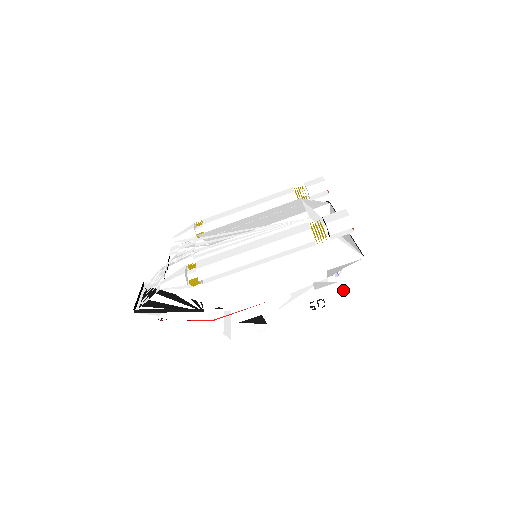
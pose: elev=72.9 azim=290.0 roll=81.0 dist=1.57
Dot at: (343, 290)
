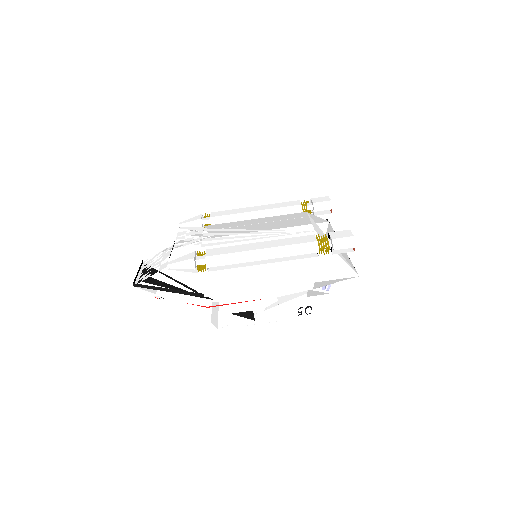
Dot at: (331, 302)
